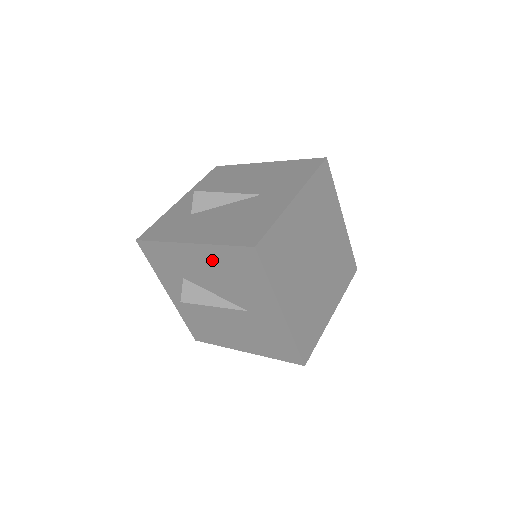
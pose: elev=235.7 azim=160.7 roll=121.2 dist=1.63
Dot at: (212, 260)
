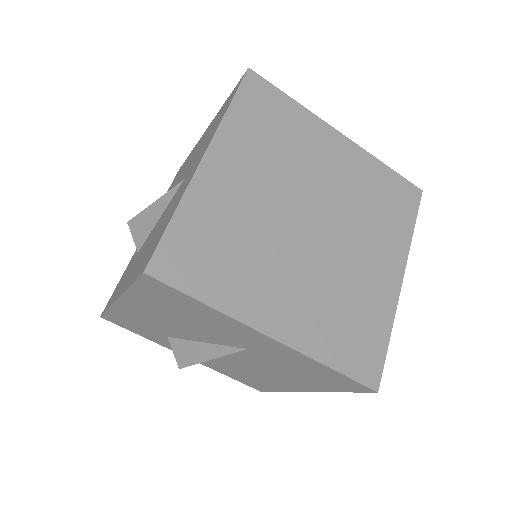
Dot at: (150, 308)
